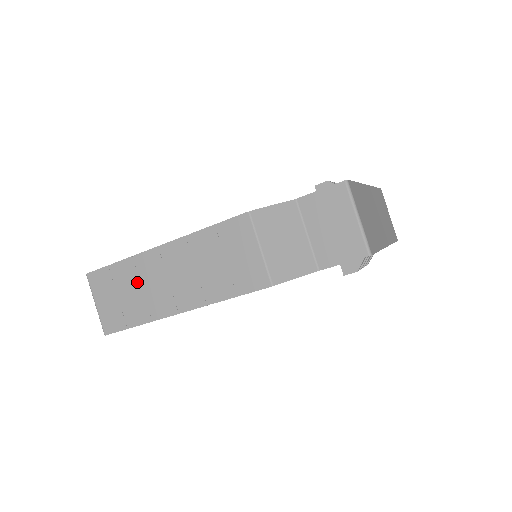
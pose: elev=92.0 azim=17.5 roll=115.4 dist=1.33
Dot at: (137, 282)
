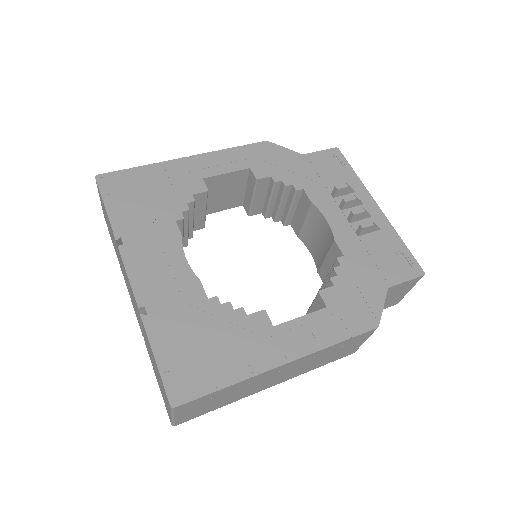
Dot at: (241, 389)
